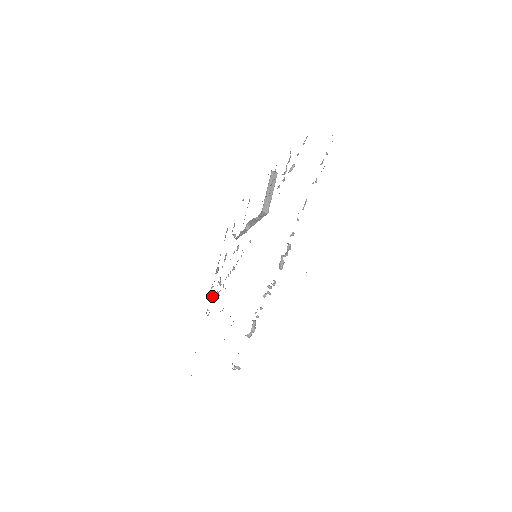
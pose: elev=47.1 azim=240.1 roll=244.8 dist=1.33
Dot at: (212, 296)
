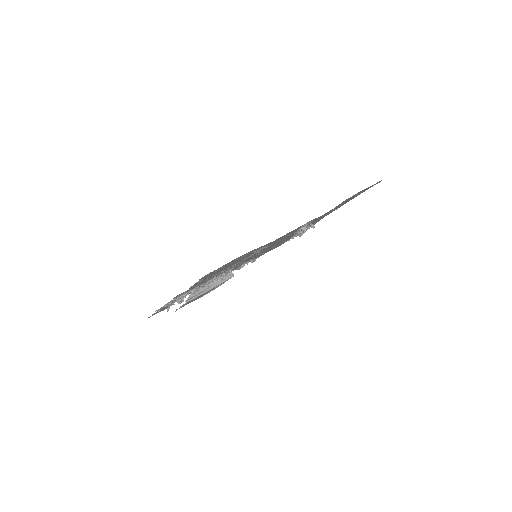
Dot at: occluded
